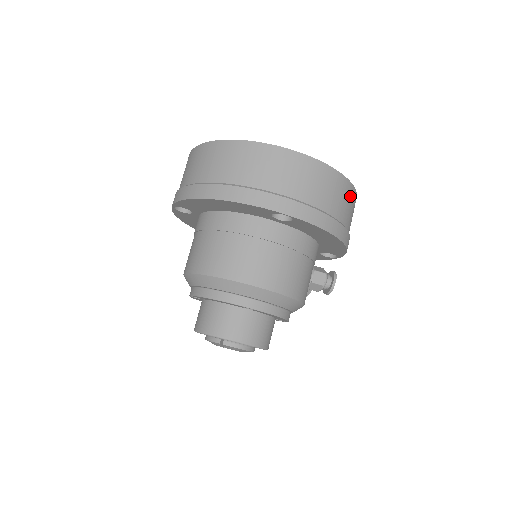
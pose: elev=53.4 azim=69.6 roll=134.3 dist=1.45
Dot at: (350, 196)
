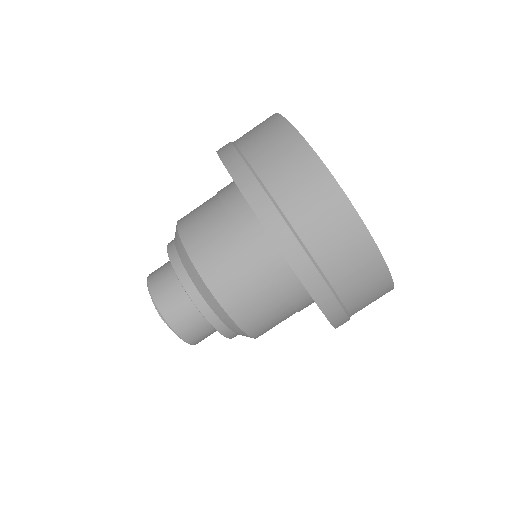
Dot at: occluded
